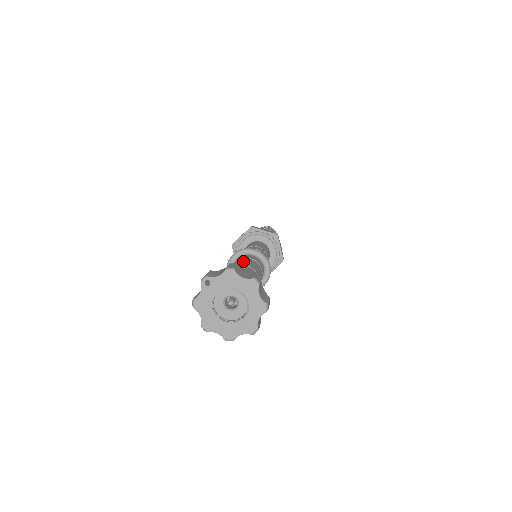
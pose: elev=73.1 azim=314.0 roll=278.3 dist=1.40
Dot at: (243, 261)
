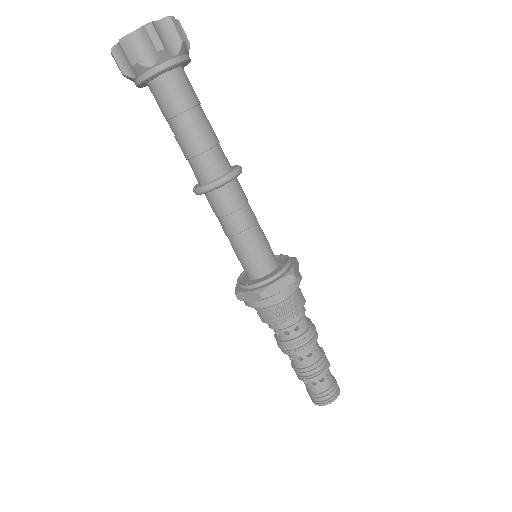
Dot at: occluded
